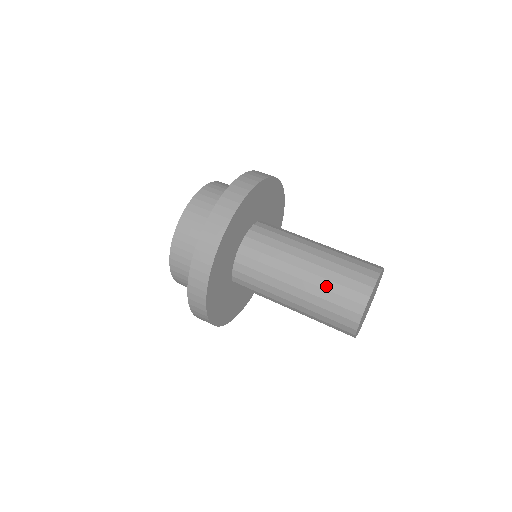
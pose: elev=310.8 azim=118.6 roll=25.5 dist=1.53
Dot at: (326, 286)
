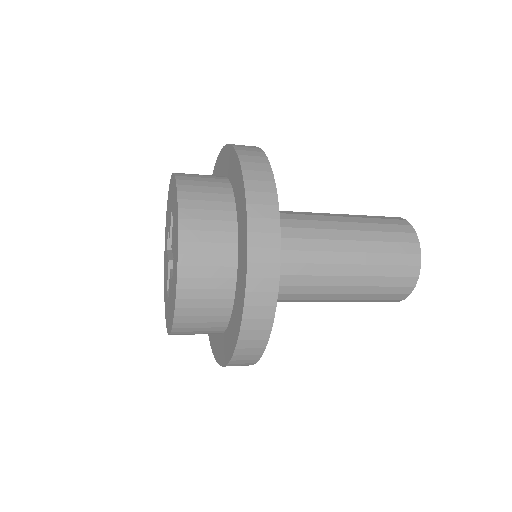
Dot at: (367, 221)
